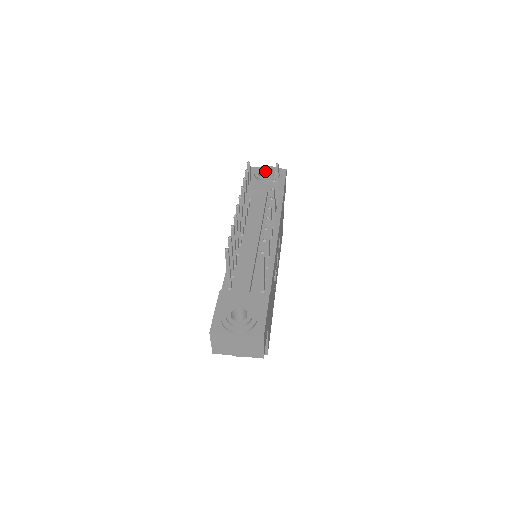
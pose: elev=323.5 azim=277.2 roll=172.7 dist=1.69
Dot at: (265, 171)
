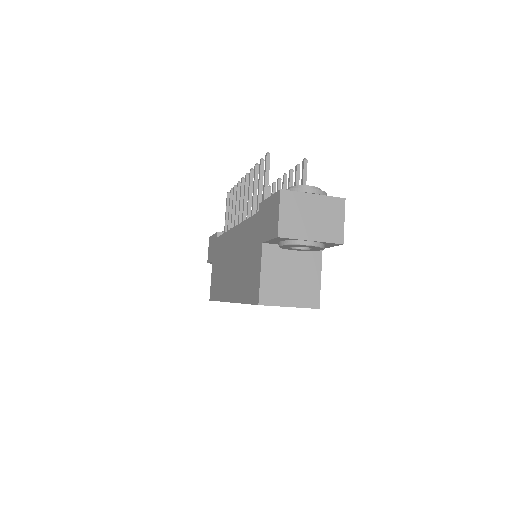
Dot at: occluded
